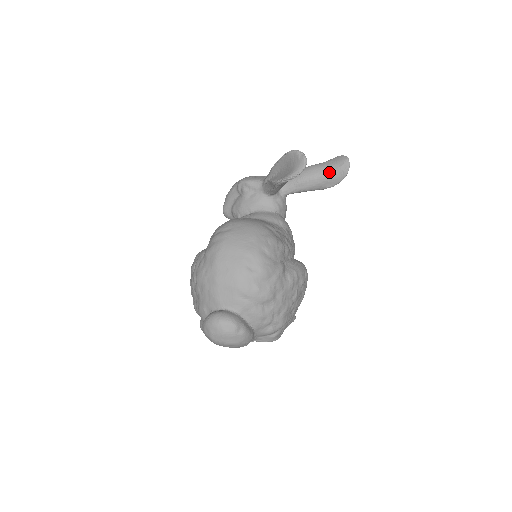
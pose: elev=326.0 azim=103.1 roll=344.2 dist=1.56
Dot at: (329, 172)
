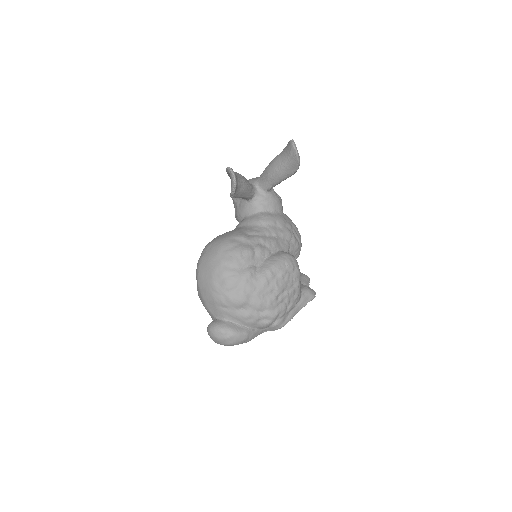
Dot at: (285, 161)
